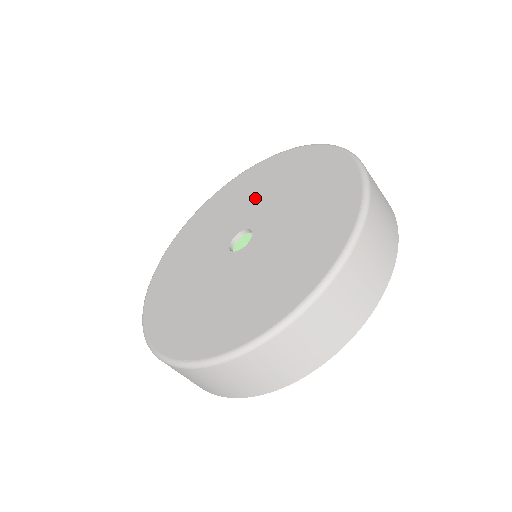
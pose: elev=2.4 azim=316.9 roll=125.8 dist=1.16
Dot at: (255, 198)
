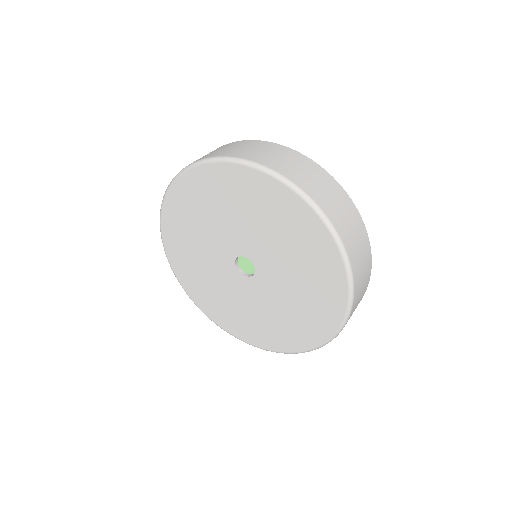
Dot at: (228, 222)
